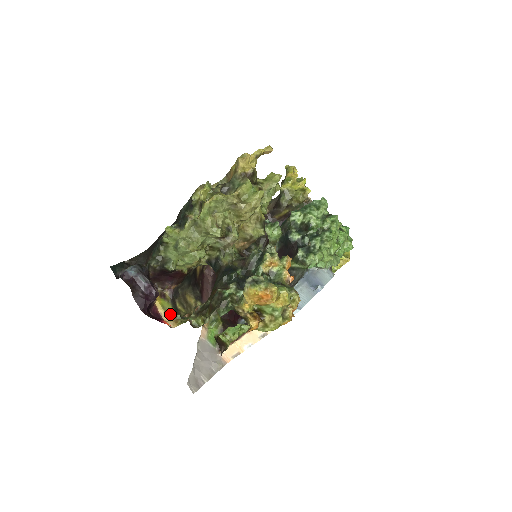
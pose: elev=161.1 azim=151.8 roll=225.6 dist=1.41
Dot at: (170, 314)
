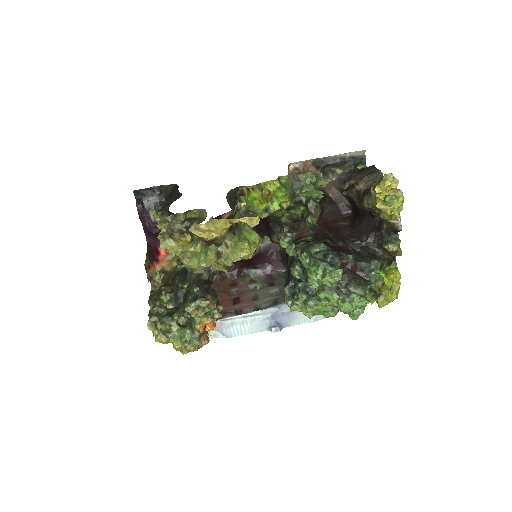
Dot at: occluded
